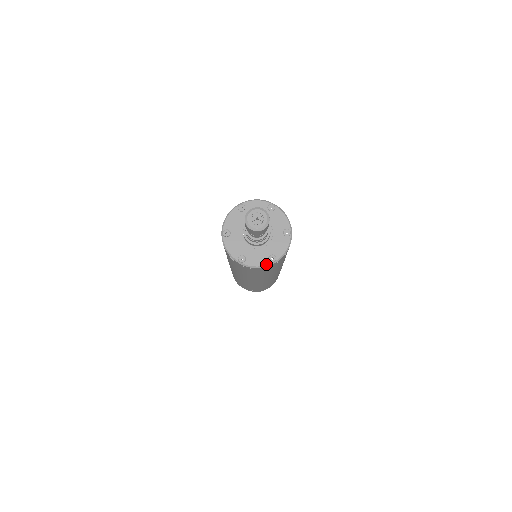
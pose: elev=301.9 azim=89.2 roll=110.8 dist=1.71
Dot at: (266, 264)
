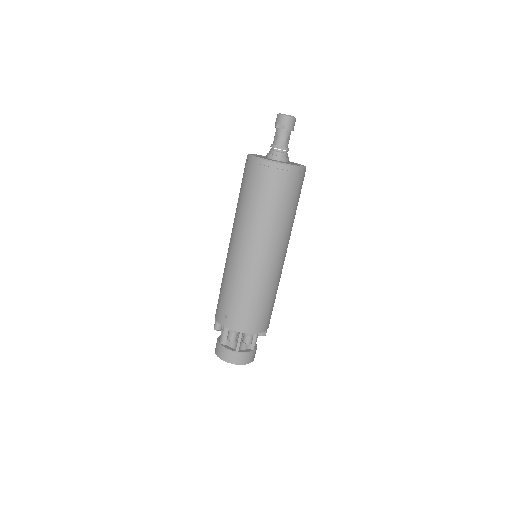
Dot at: (272, 160)
